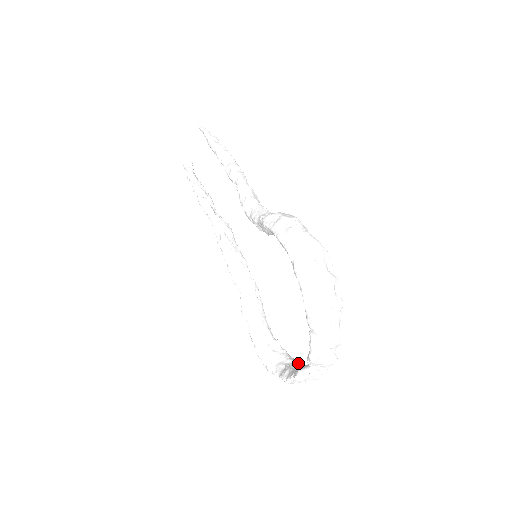
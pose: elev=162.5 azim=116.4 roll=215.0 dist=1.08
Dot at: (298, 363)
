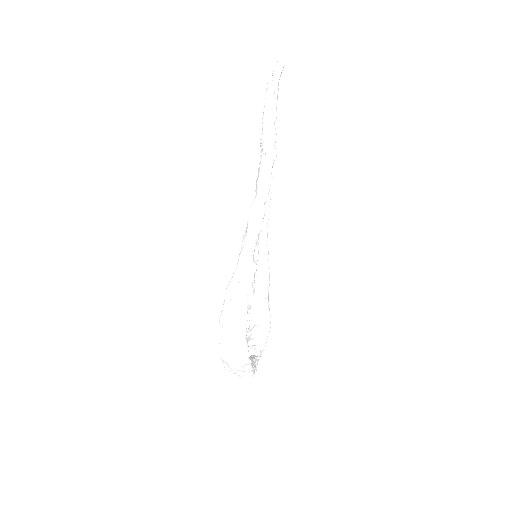
Dot at: (266, 326)
